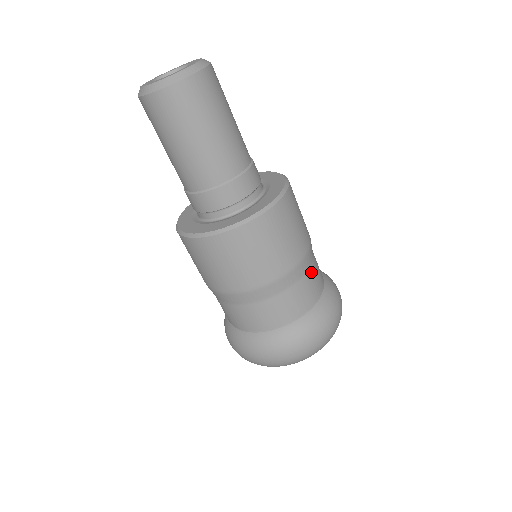
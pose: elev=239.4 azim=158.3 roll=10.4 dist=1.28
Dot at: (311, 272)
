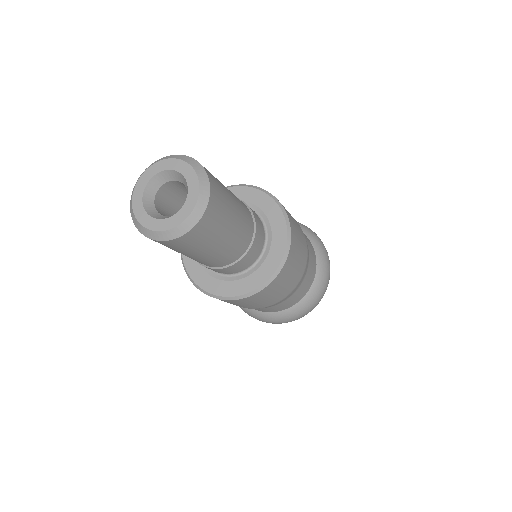
Dot at: occluded
